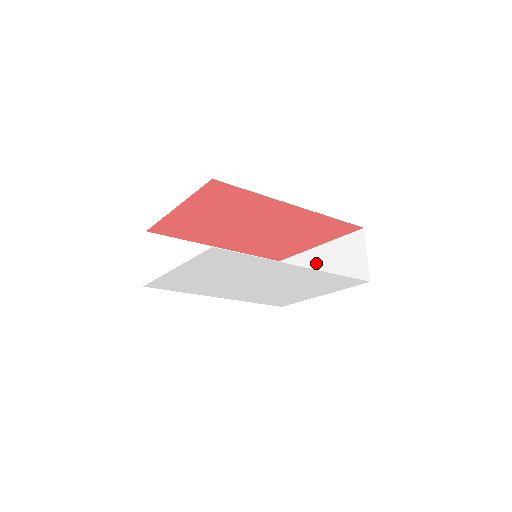
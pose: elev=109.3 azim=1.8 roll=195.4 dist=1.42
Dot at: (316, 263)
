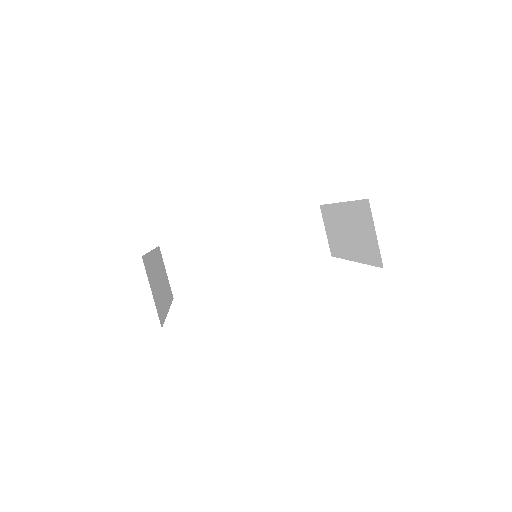
Dot at: (343, 222)
